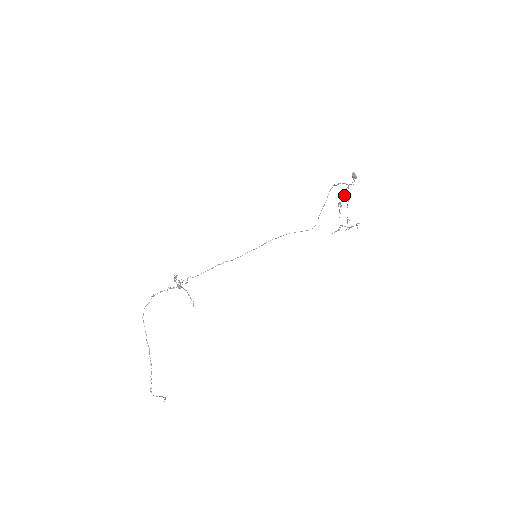
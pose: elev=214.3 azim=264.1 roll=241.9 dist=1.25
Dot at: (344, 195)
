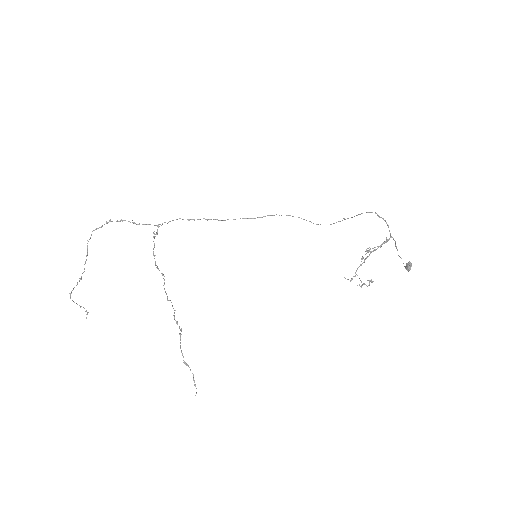
Dot at: occluded
